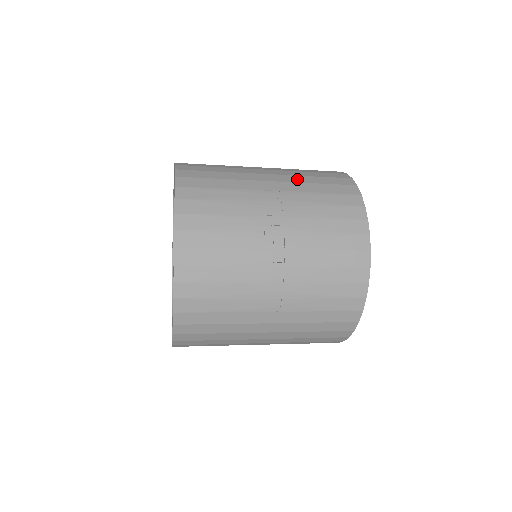
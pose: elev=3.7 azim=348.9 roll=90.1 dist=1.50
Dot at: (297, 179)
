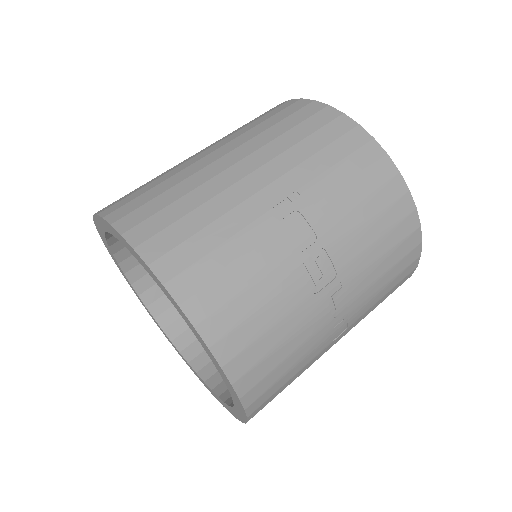
Dot at: (290, 160)
